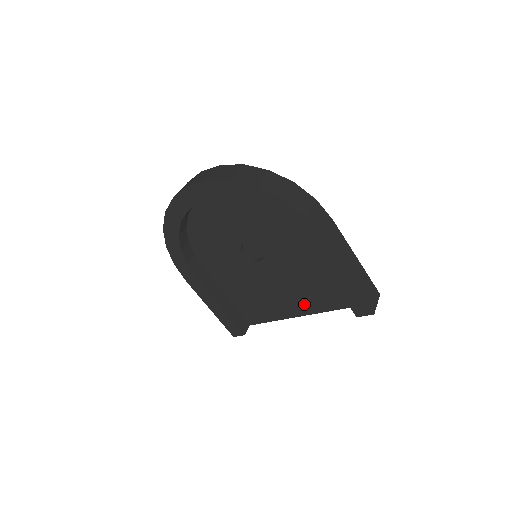
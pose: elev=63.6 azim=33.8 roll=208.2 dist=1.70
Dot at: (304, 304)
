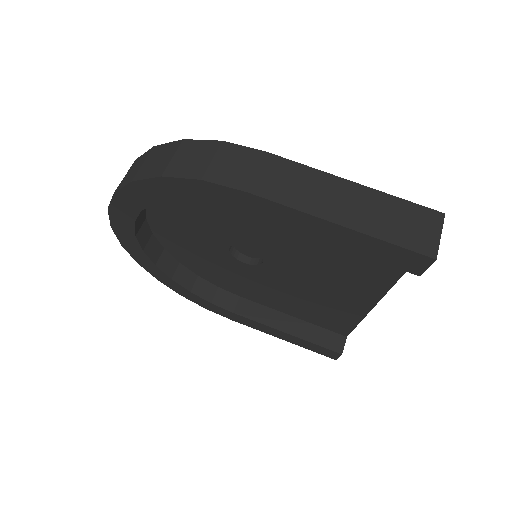
Dot at: (362, 286)
